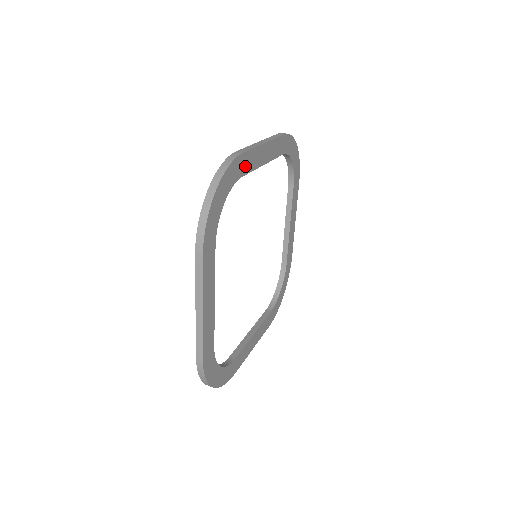
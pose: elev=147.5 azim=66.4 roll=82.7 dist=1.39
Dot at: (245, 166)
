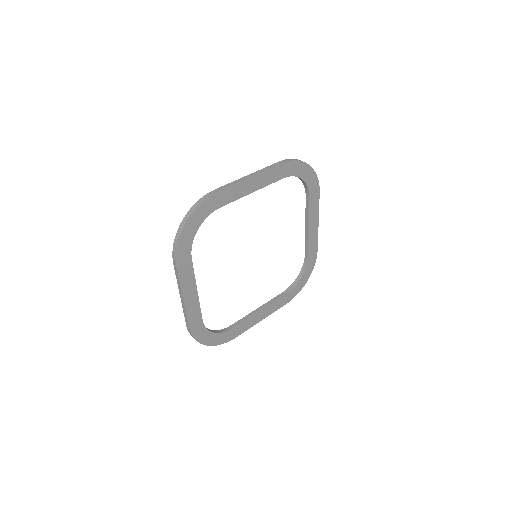
Dot at: (223, 199)
